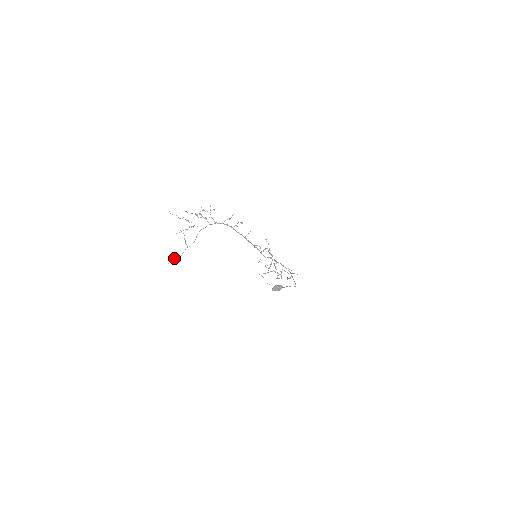
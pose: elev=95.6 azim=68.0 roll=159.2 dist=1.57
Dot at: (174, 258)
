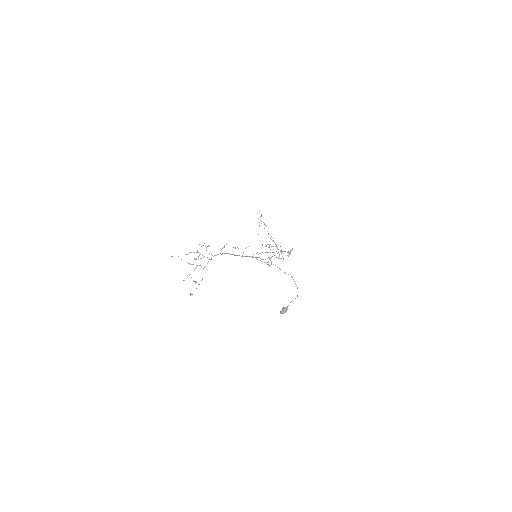
Dot at: (190, 294)
